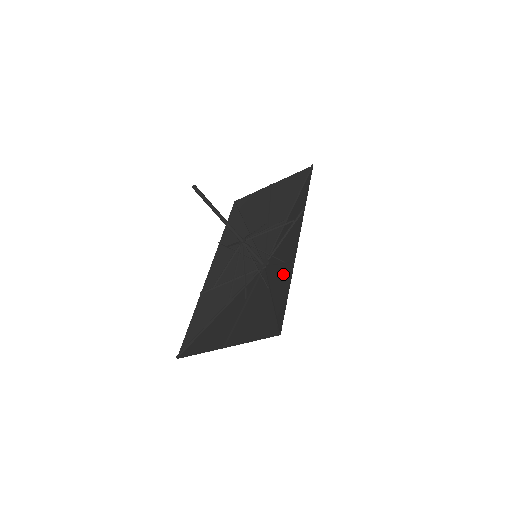
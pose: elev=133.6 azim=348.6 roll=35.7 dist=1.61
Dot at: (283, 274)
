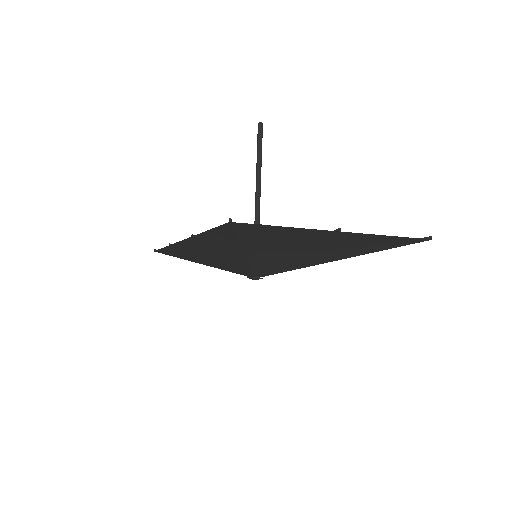
Dot at: occluded
